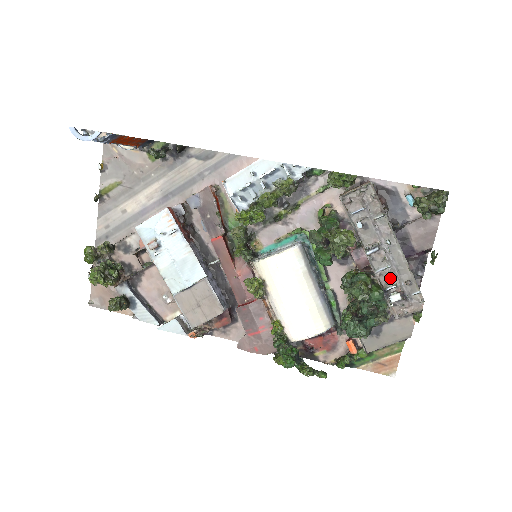
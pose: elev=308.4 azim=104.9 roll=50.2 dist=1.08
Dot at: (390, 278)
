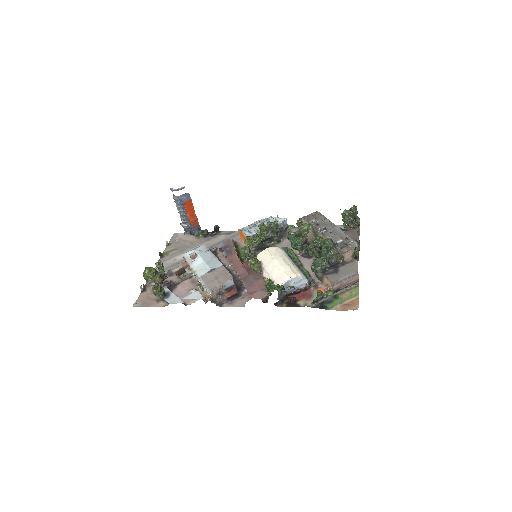
Dot at: (336, 240)
